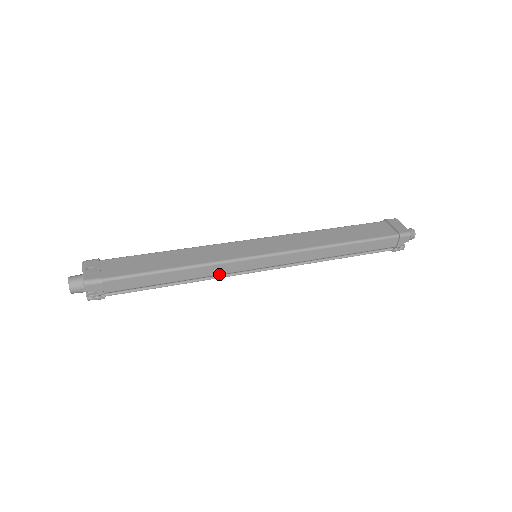
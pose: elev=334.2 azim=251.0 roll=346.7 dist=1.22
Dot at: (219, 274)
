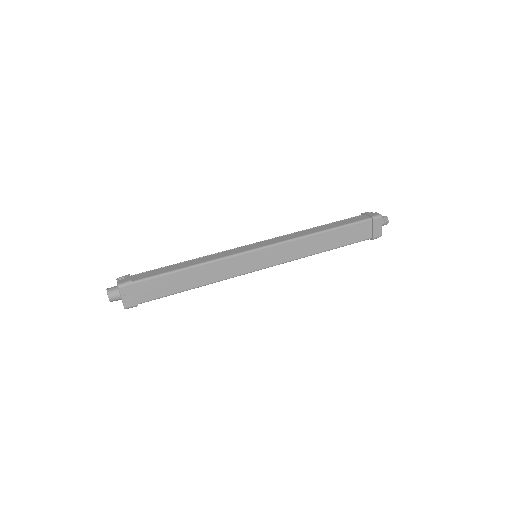
Dot at: occluded
